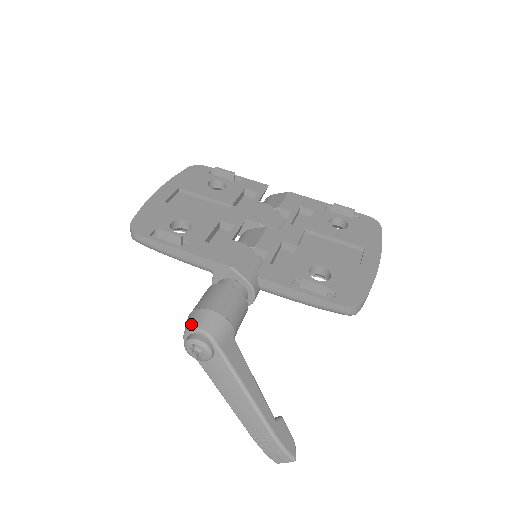
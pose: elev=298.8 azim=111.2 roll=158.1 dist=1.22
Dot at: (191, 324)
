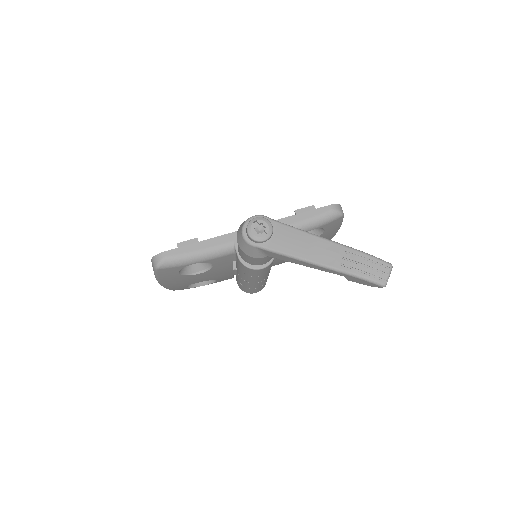
Dot at: (243, 223)
